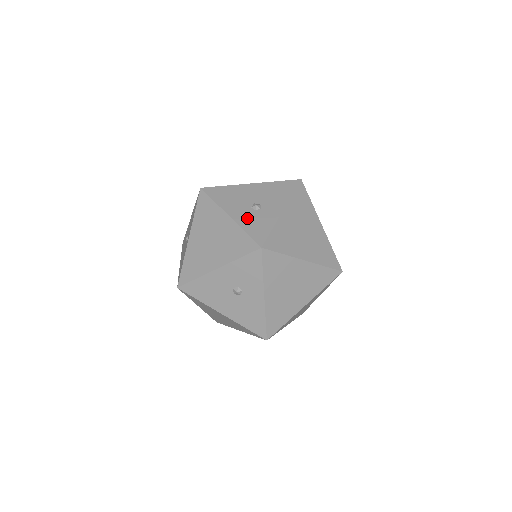
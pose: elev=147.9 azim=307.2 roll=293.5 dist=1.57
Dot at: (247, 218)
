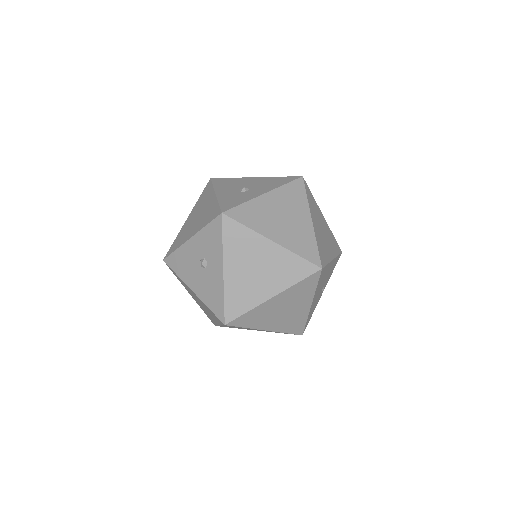
Dot at: (229, 196)
